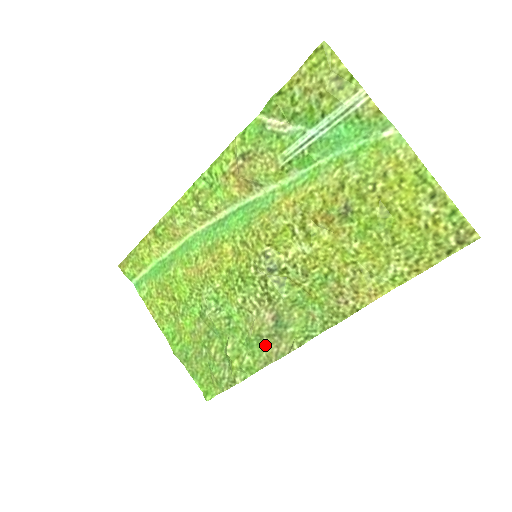
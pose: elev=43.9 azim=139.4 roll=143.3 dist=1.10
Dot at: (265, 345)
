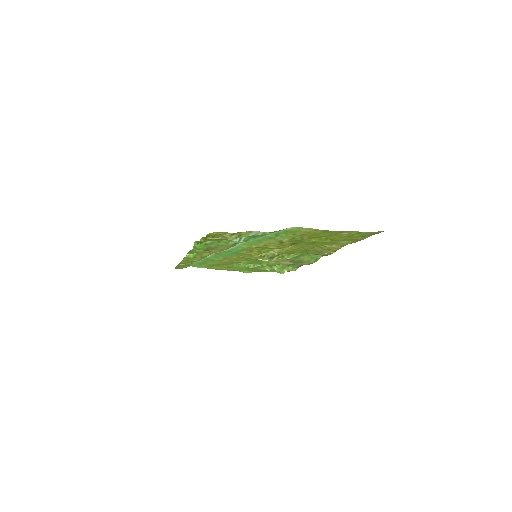
Dot at: occluded
